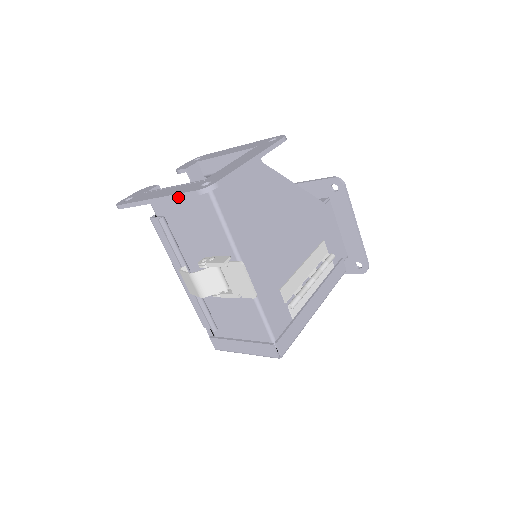
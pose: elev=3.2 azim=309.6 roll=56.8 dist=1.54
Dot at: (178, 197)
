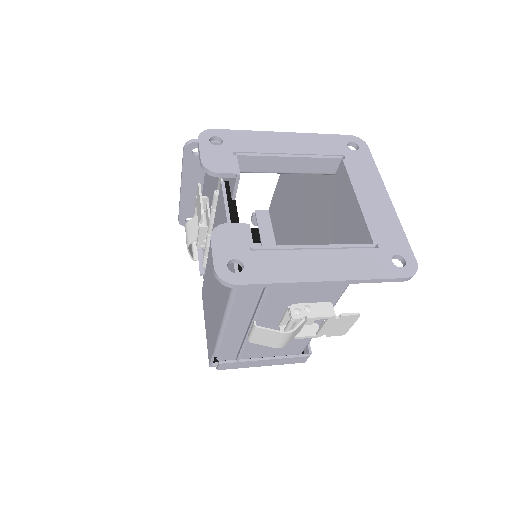
Dot at: (370, 282)
